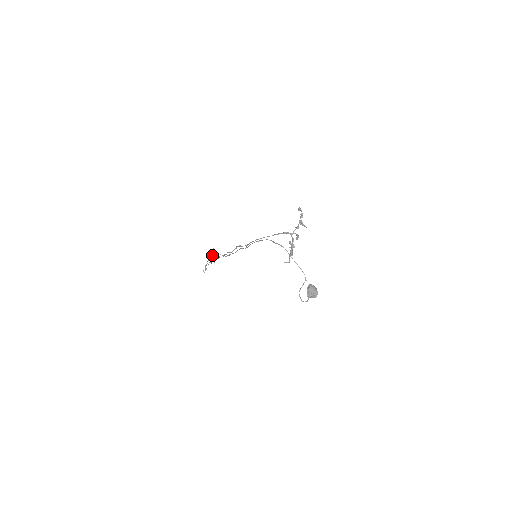
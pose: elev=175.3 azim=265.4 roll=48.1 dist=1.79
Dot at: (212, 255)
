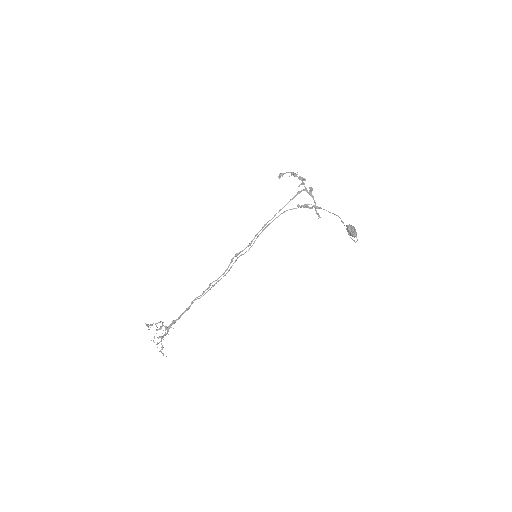
Dot at: (162, 324)
